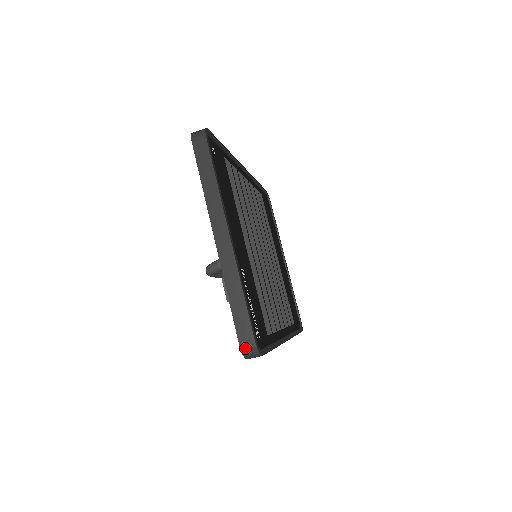
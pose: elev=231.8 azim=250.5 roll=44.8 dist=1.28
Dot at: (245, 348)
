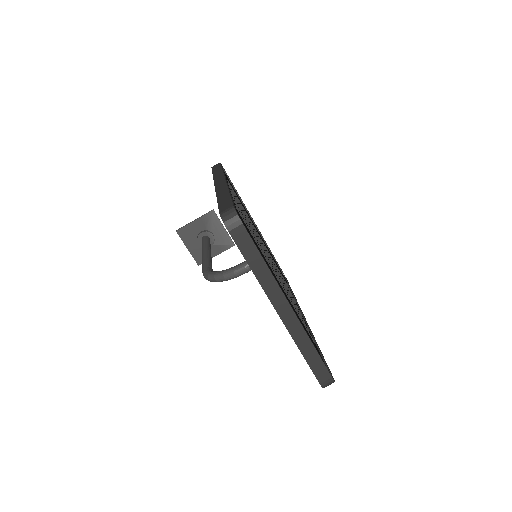
Dot at: (325, 384)
